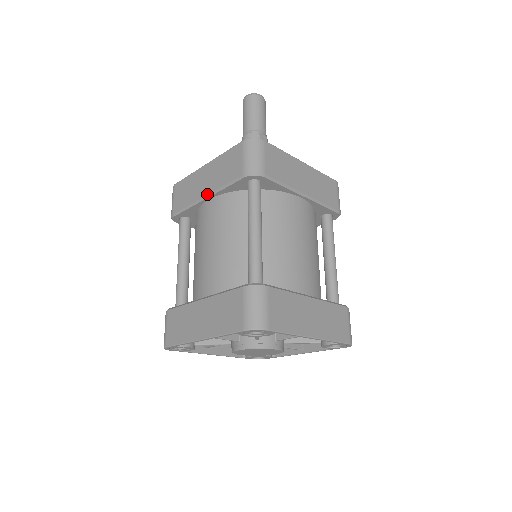
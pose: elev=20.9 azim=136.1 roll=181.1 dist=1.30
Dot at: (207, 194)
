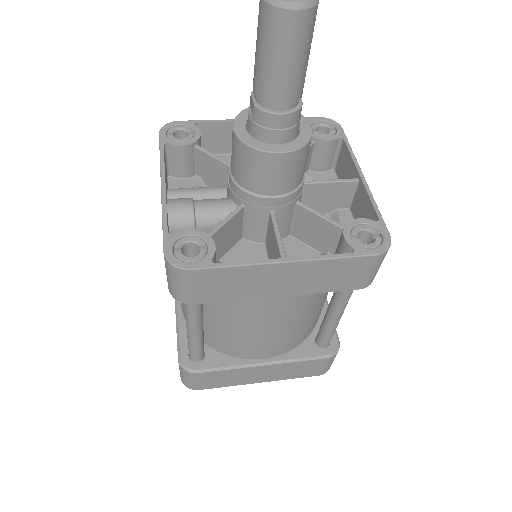
Dot at: occluded
